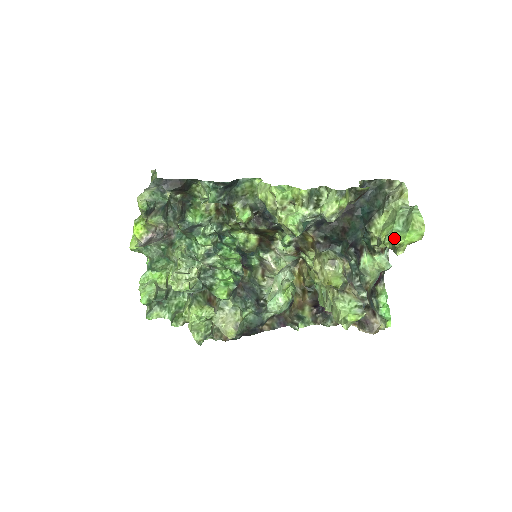
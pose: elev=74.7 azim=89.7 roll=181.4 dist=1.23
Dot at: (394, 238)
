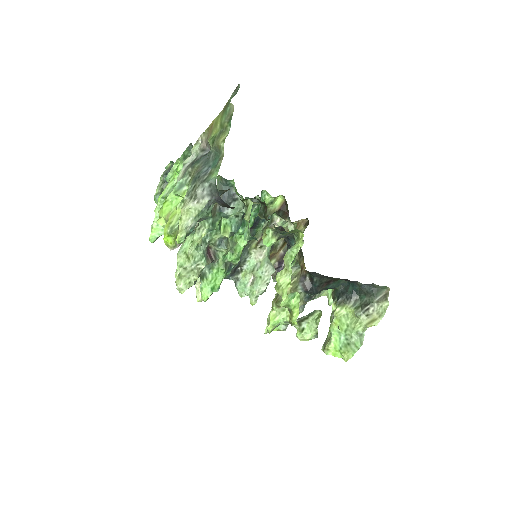
Dot at: (332, 341)
